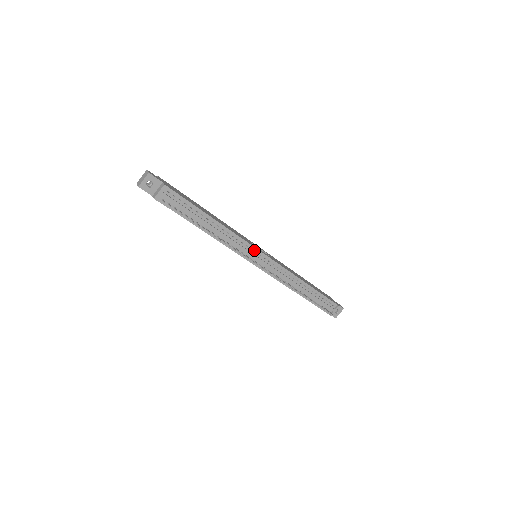
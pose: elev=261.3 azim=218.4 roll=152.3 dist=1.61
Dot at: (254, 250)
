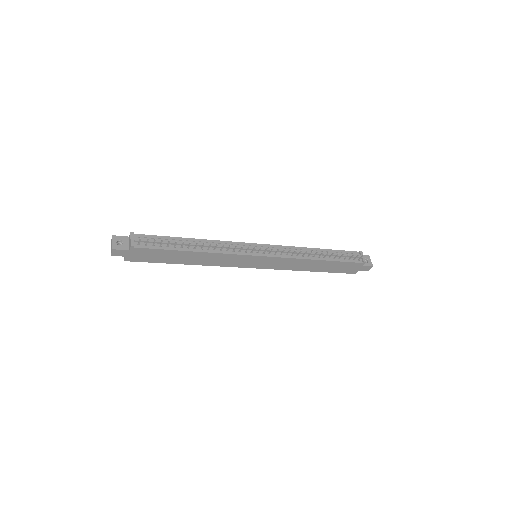
Dot at: (247, 245)
